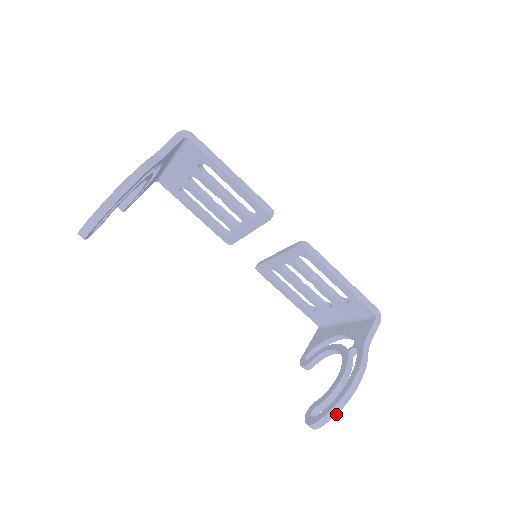
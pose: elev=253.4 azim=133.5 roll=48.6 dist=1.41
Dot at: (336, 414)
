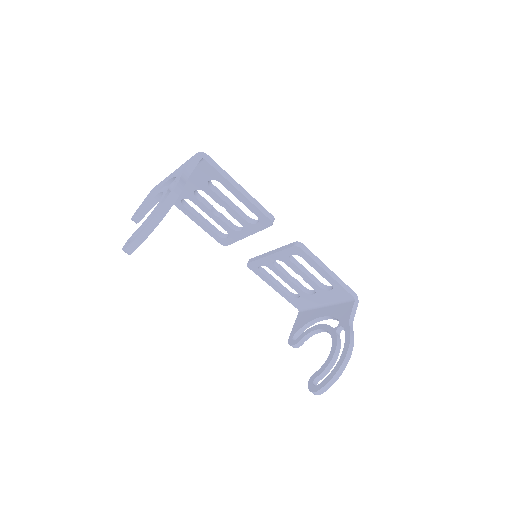
Dot at: occluded
